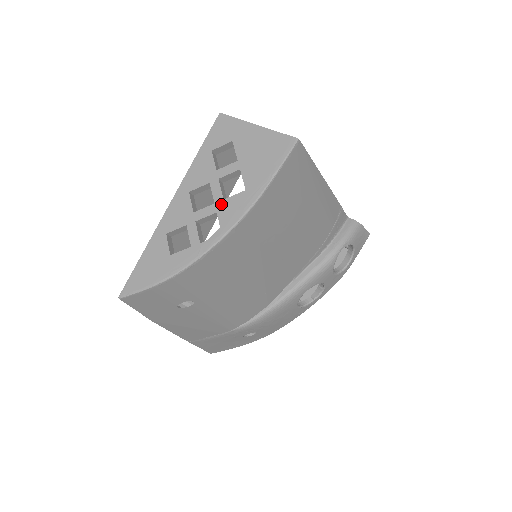
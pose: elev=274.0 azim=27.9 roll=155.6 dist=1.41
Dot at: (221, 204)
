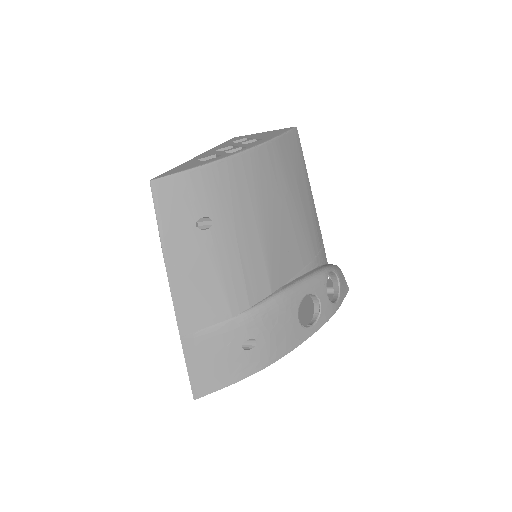
Dot at: (245, 145)
